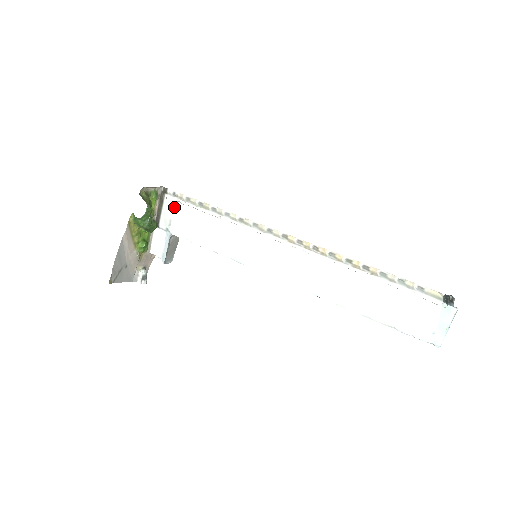
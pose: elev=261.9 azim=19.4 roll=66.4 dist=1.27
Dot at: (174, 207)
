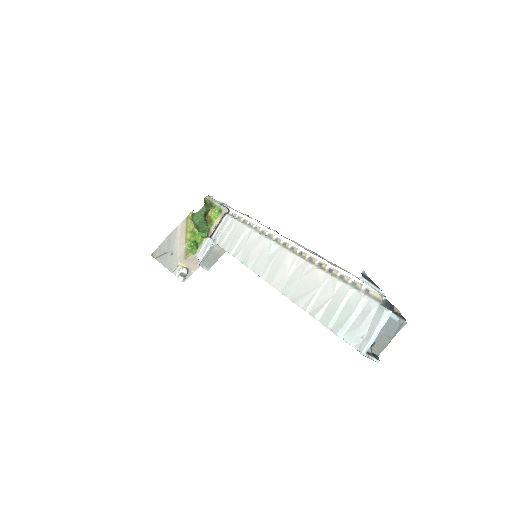
Dot at: (227, 223)
